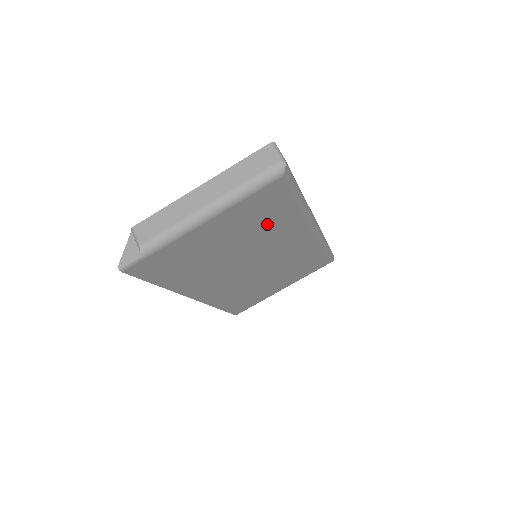
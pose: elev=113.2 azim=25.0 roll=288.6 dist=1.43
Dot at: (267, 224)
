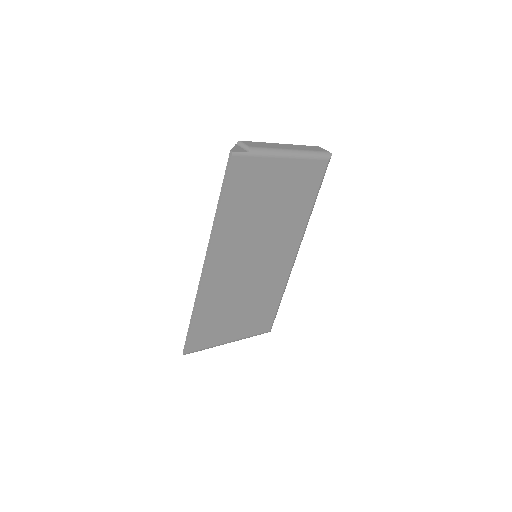
Dot at: (295, 206)
